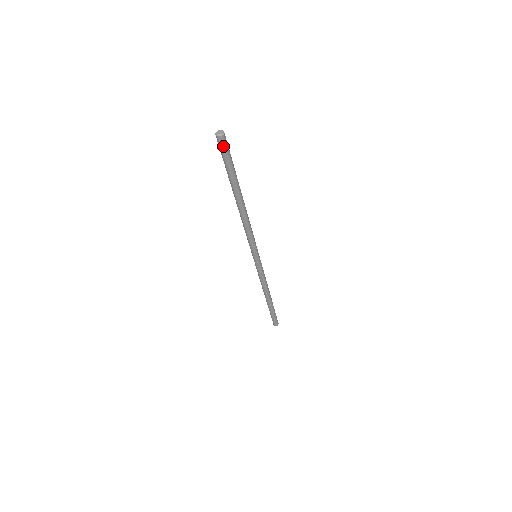
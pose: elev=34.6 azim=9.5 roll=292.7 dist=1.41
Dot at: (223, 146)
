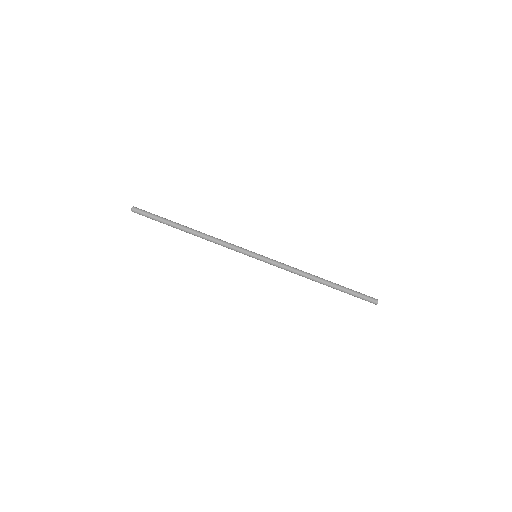
Dot at: (139, 214)
